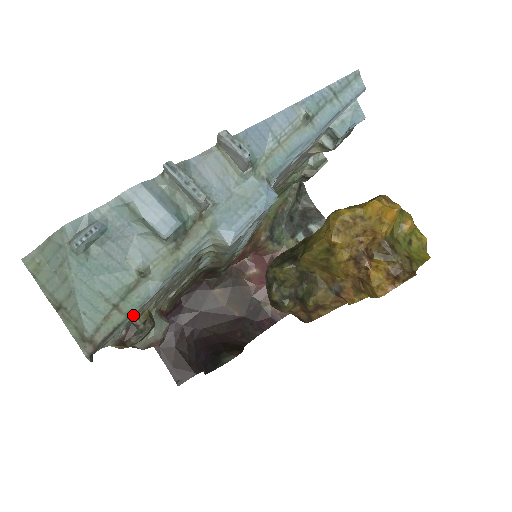
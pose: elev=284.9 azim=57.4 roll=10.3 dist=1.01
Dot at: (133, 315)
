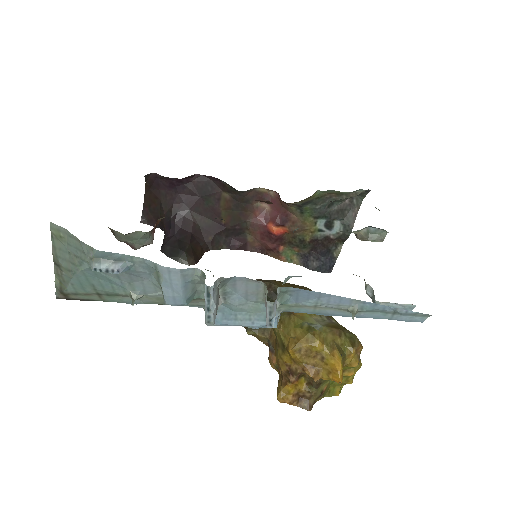
Dot at: (109, 300)
